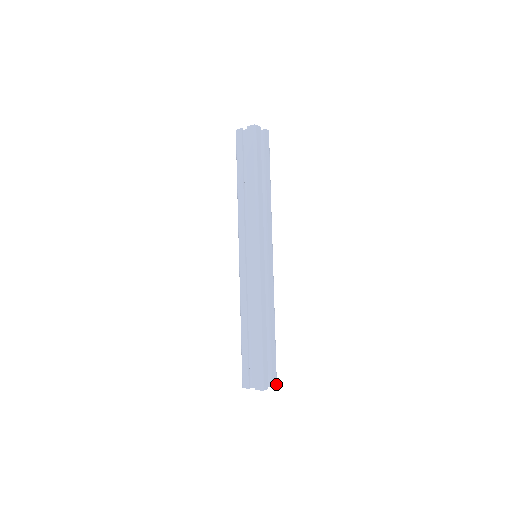
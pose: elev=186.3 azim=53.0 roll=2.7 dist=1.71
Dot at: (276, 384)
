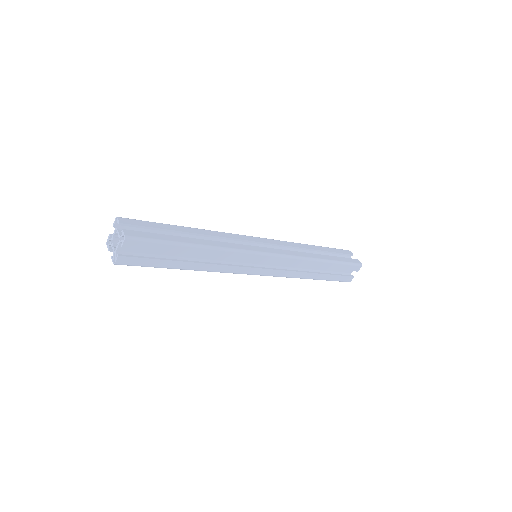
Dot at: (360, 267)
